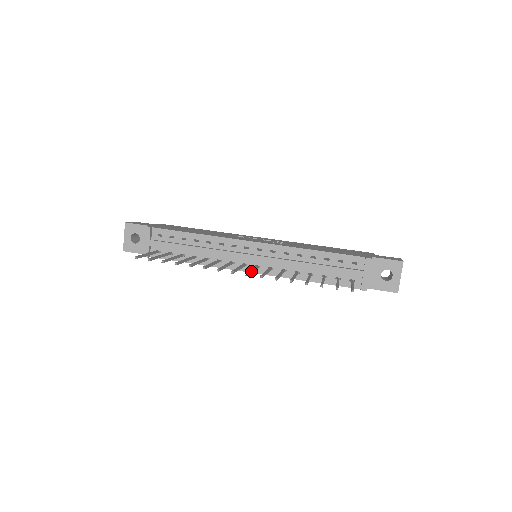
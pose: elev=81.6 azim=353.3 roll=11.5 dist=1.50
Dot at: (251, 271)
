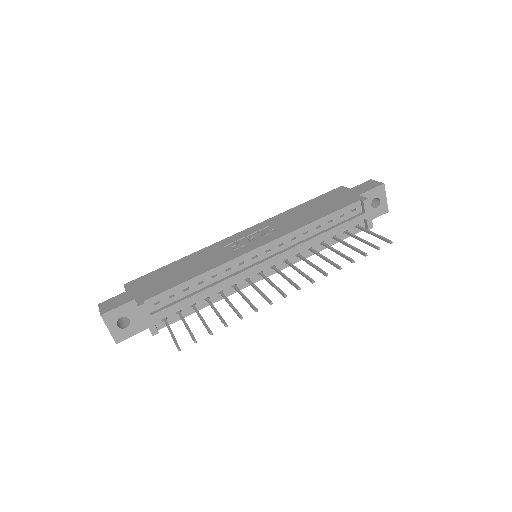
Dot at: (291, 281)
